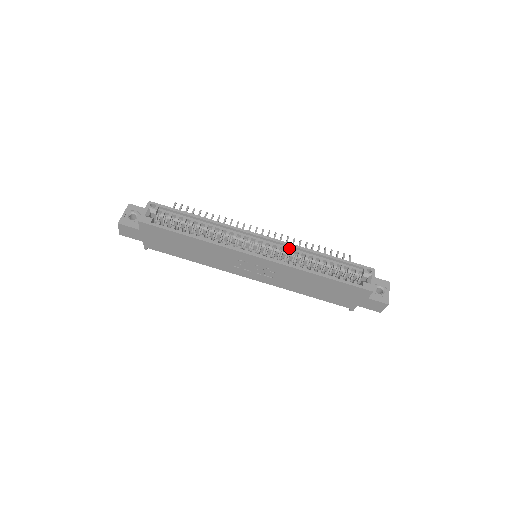
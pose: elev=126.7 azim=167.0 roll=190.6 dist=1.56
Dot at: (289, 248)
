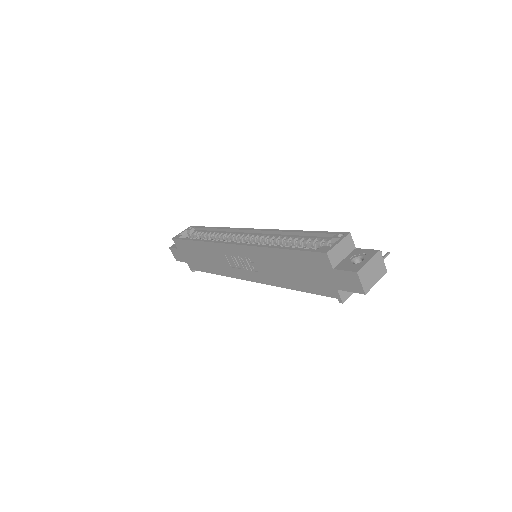
Dot at: (271, 234)
